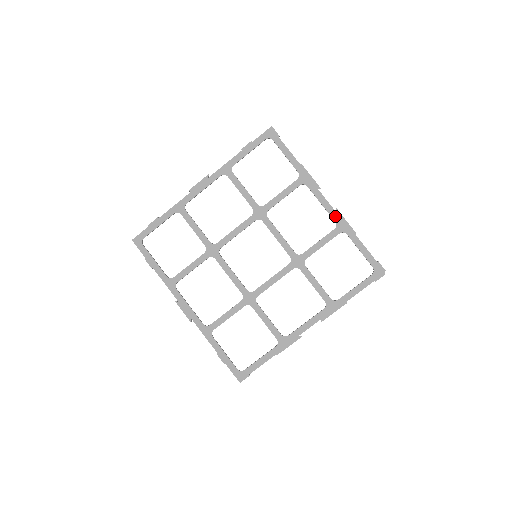
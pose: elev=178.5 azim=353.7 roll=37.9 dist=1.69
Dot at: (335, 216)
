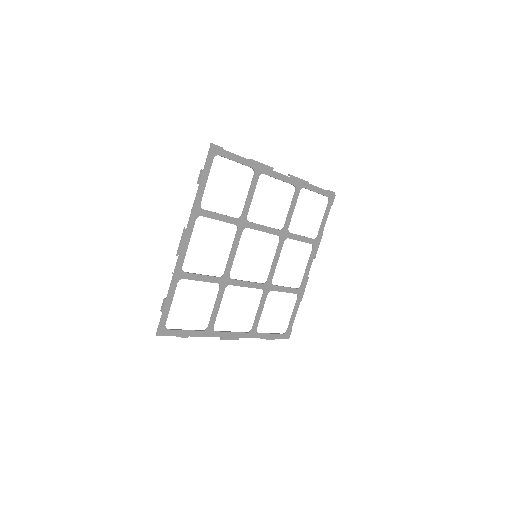
Dot at: (292, 181)
